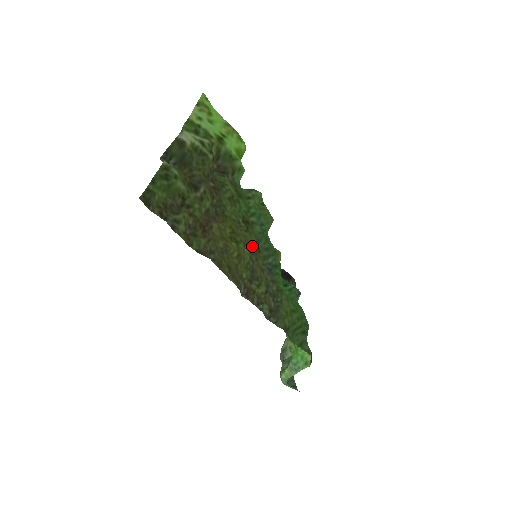
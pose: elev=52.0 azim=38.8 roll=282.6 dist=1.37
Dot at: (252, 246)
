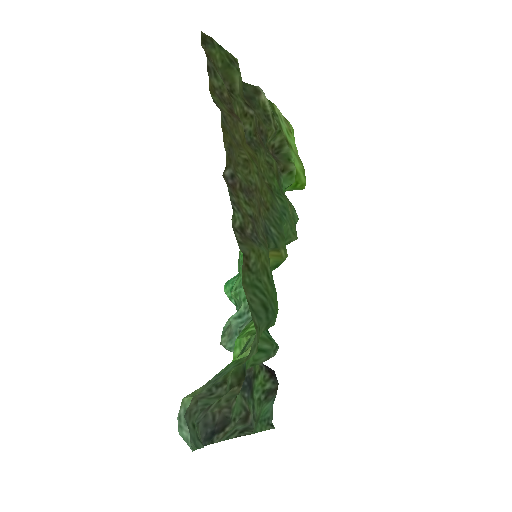
Dot at: (263, 195)
